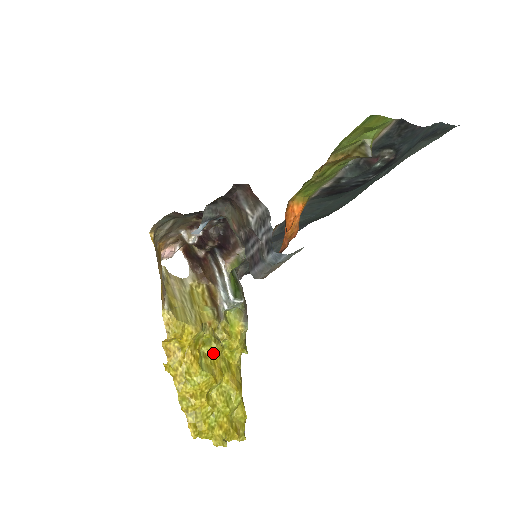
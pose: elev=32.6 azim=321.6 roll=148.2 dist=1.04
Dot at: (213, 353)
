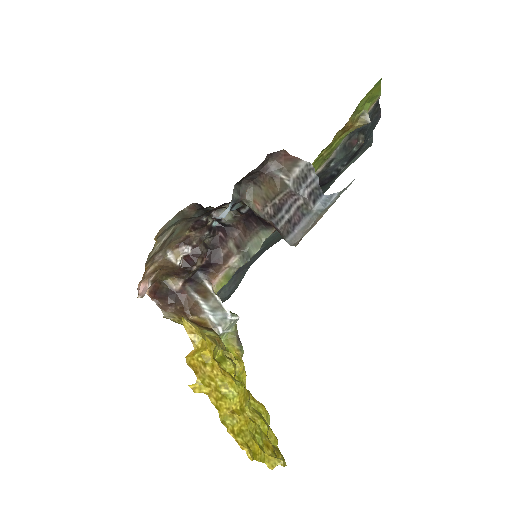
Dot at: (230, 371)
